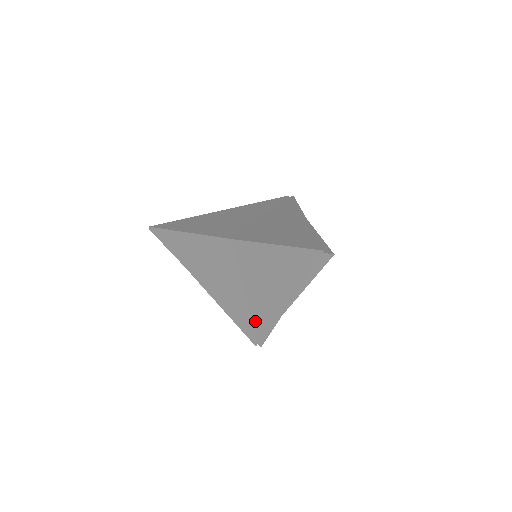
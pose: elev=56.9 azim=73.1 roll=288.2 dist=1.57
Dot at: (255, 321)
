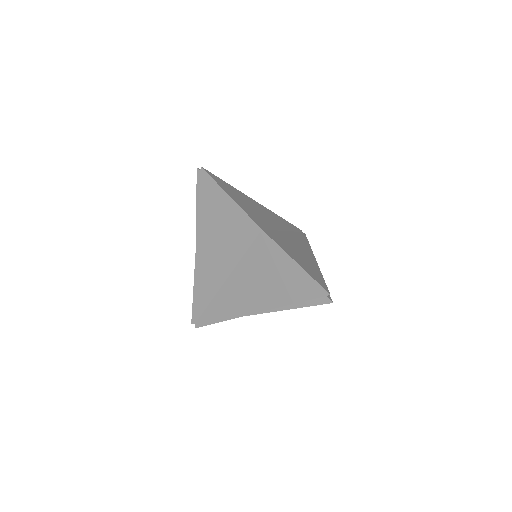
Dot at: (213, 304)
